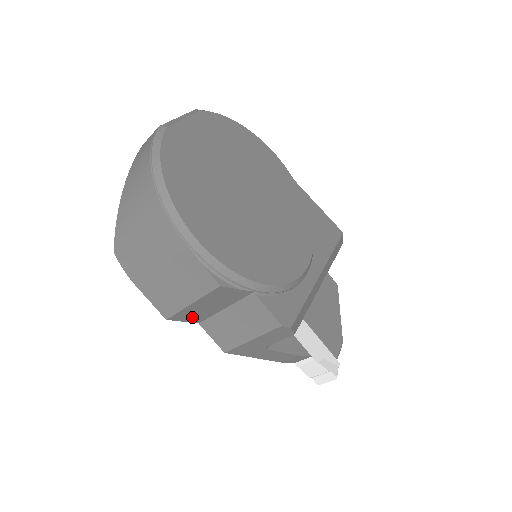
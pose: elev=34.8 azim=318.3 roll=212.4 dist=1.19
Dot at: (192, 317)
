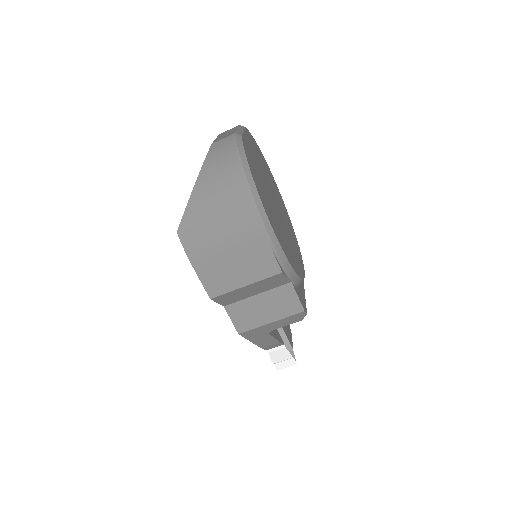
Dot at: (228, 299)
